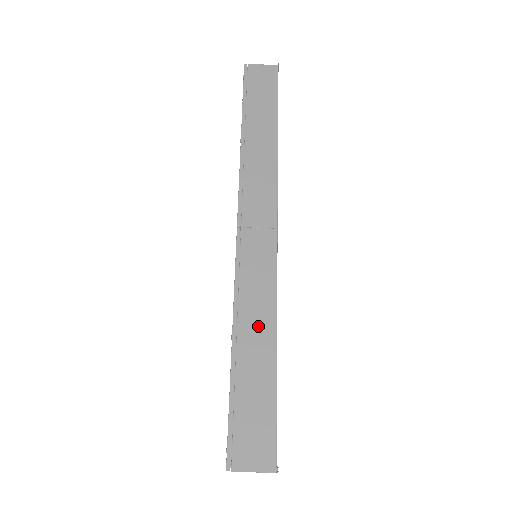
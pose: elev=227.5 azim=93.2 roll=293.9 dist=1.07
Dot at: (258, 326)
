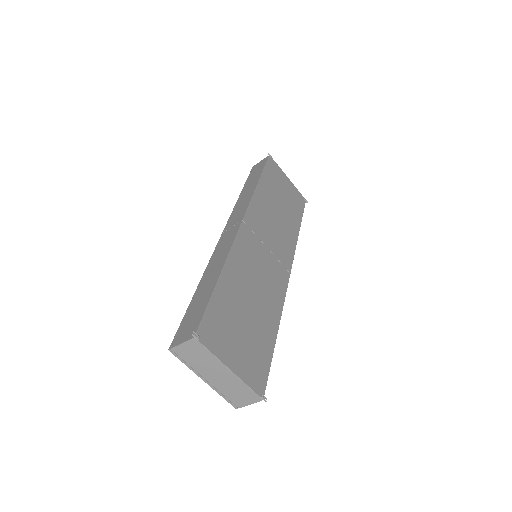
Dot at: (214, 270)
